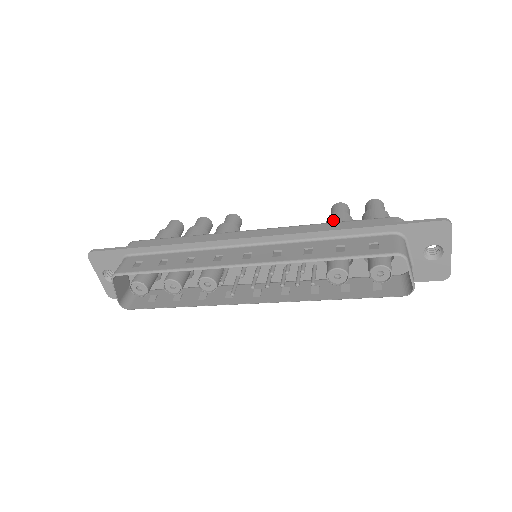
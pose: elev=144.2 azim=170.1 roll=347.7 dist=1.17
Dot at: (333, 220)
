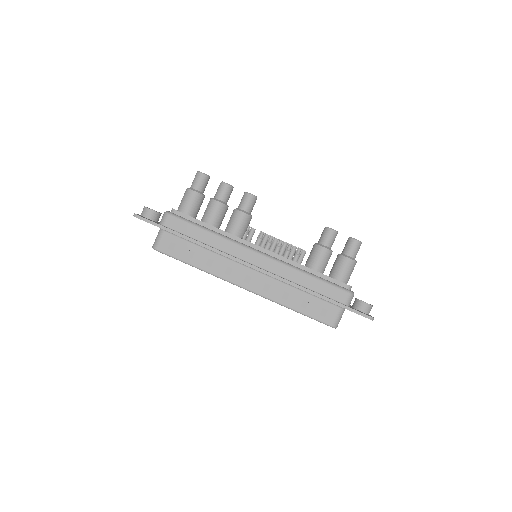
Dot at: (317, 257)
